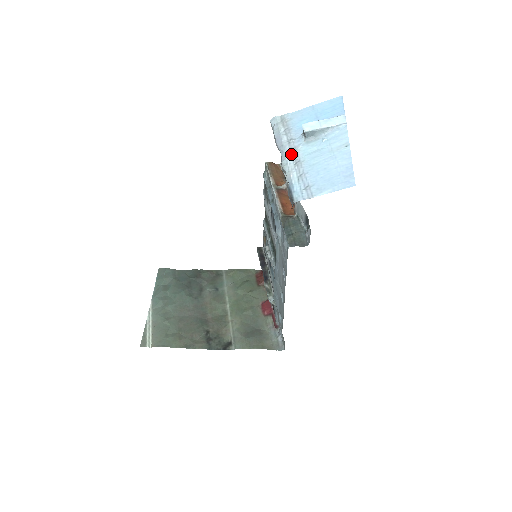
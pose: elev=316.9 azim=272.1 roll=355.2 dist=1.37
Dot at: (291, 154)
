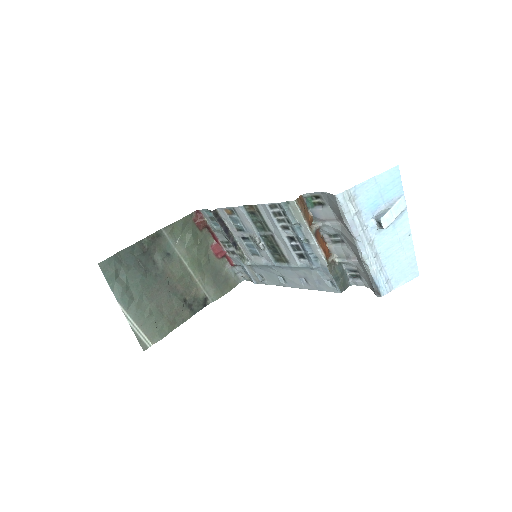
Dot at: (369, 246)
